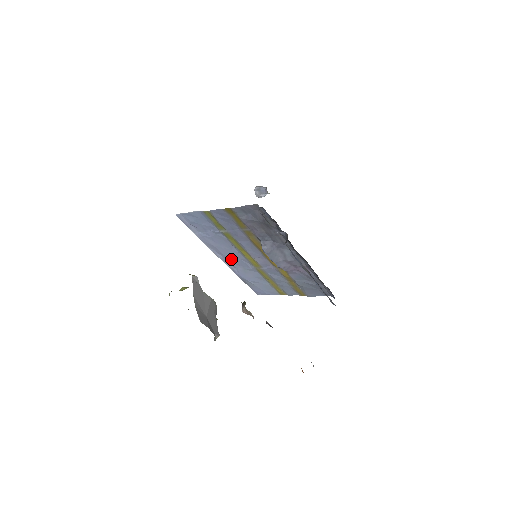
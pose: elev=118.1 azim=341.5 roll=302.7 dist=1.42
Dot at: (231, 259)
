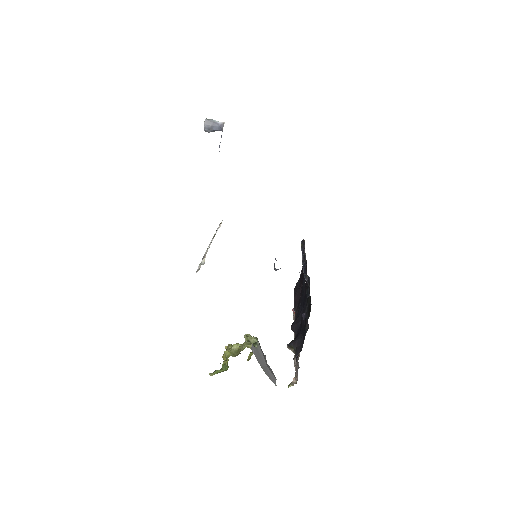
Dot at: occluded
